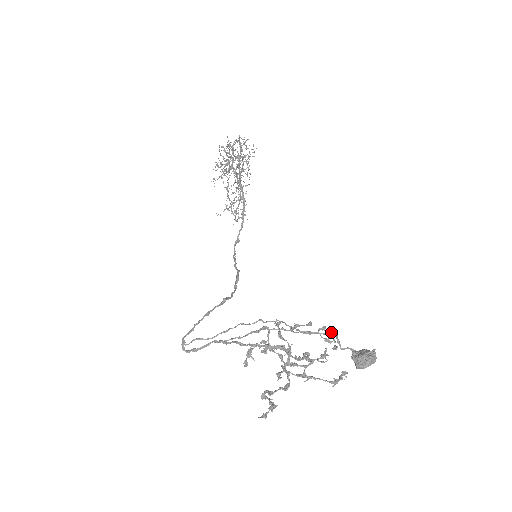
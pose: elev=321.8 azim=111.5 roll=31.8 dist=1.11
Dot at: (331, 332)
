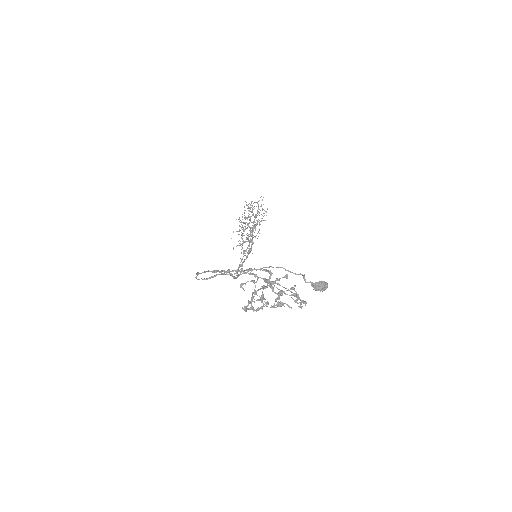
Dot at: (300, 273)
